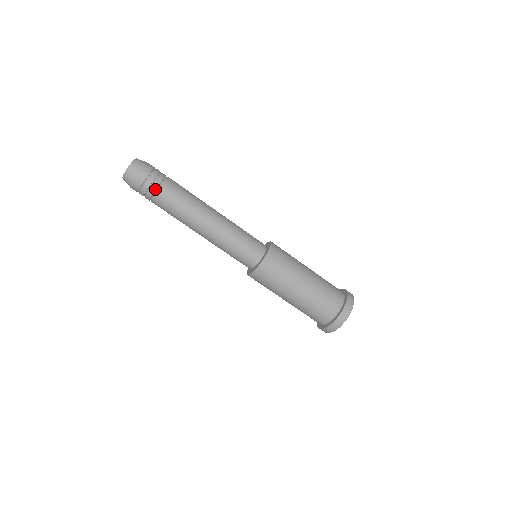
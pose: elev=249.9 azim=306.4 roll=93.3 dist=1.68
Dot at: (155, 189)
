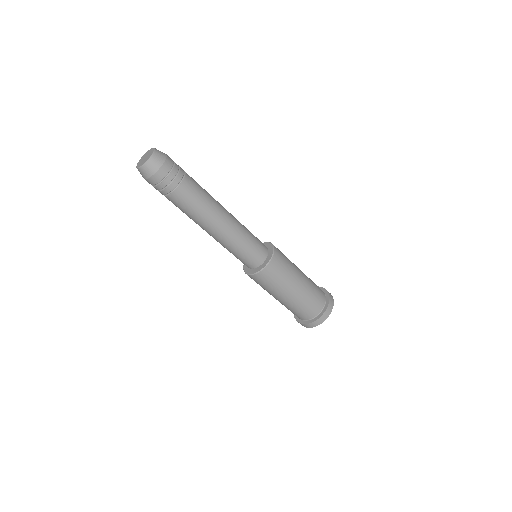
Dot at: (179, 181)
